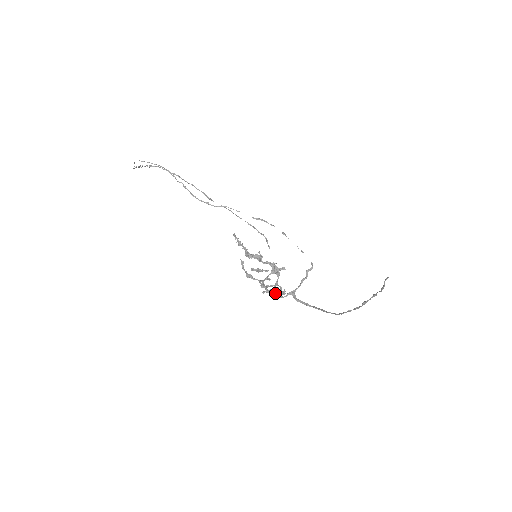
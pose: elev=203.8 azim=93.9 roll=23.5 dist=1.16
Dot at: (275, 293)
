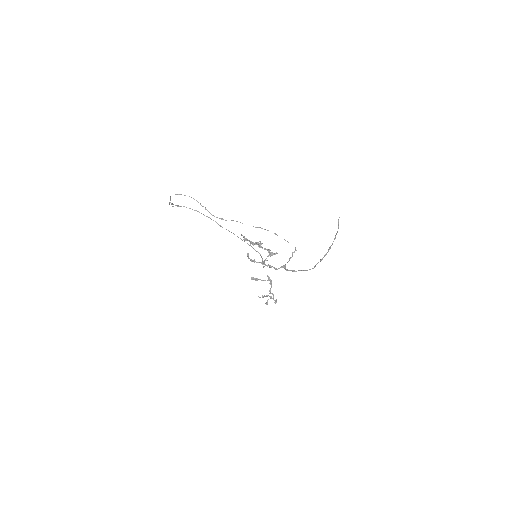
Dot at: (272, 266)
